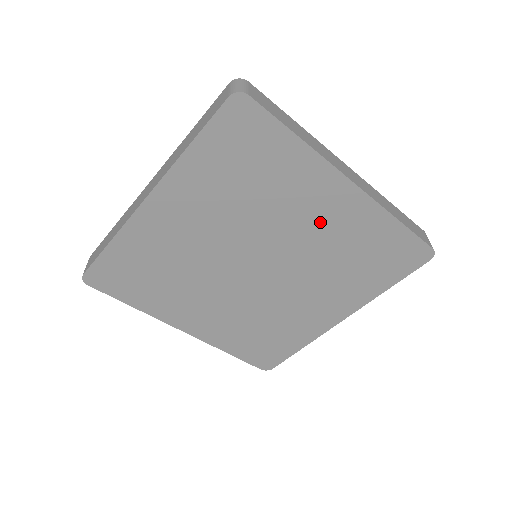
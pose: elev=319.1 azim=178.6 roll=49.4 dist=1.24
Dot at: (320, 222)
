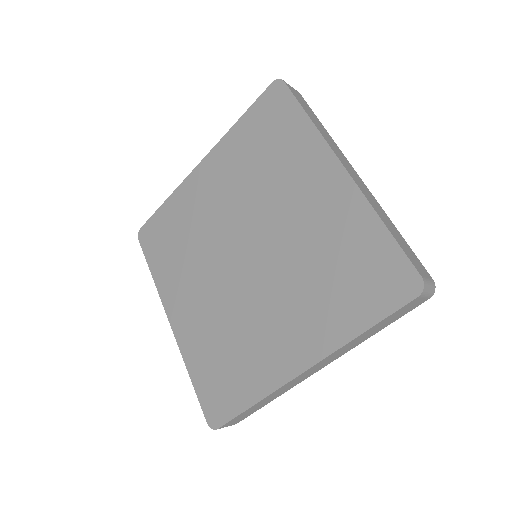
Dot at: (308, 209)
